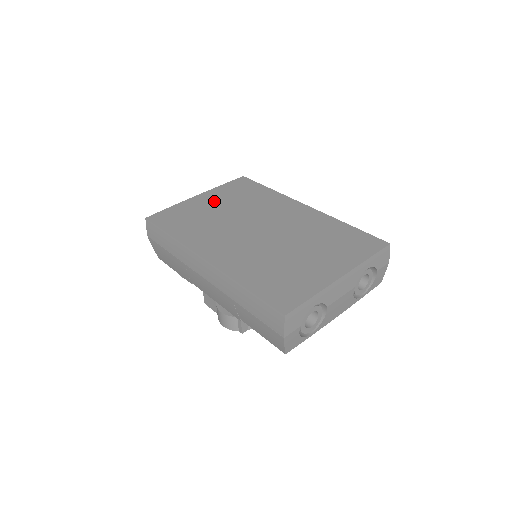
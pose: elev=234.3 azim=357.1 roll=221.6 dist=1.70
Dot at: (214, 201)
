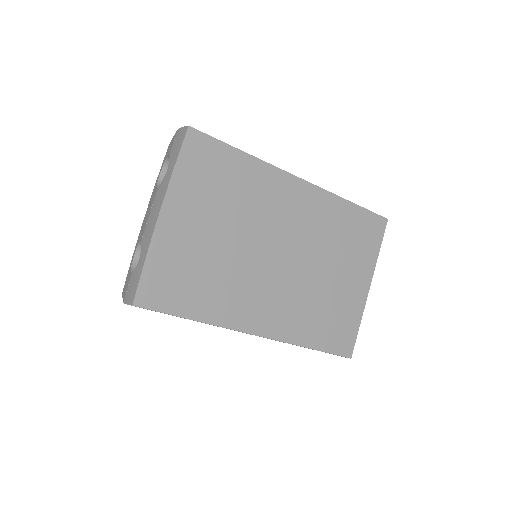
Dot at: (194, 219)
